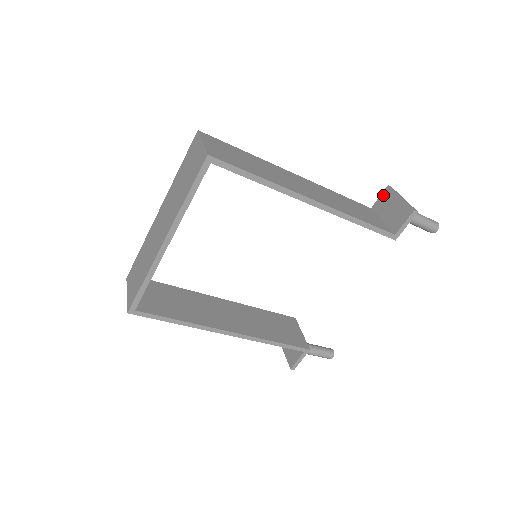
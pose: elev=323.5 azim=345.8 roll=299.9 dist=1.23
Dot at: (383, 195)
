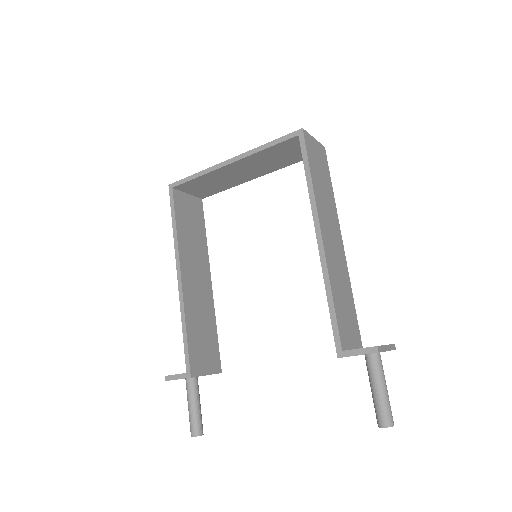
Dot at: occluded
